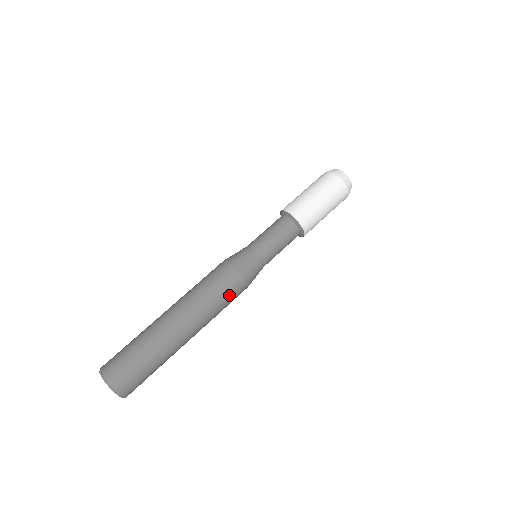
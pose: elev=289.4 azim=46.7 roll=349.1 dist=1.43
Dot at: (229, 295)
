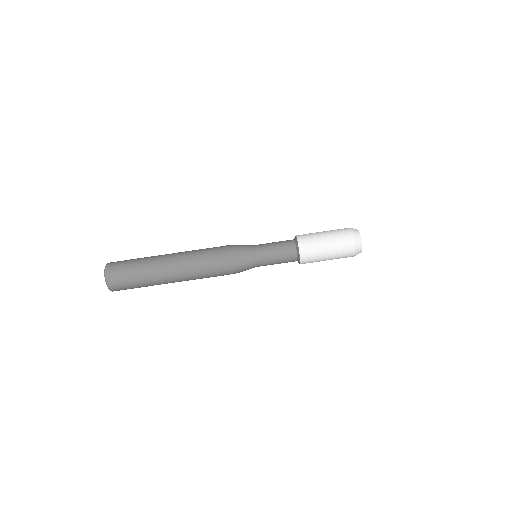
Dot at: occluded
